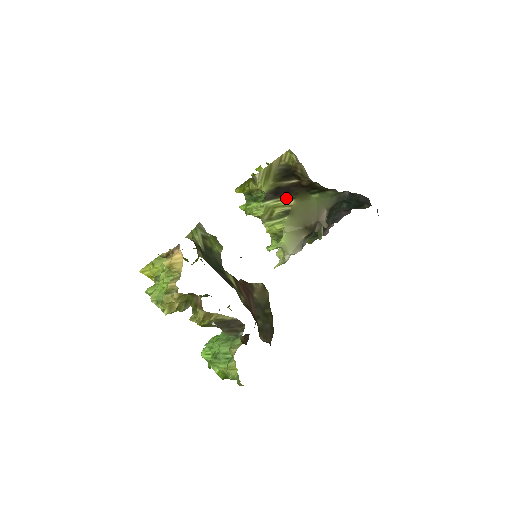
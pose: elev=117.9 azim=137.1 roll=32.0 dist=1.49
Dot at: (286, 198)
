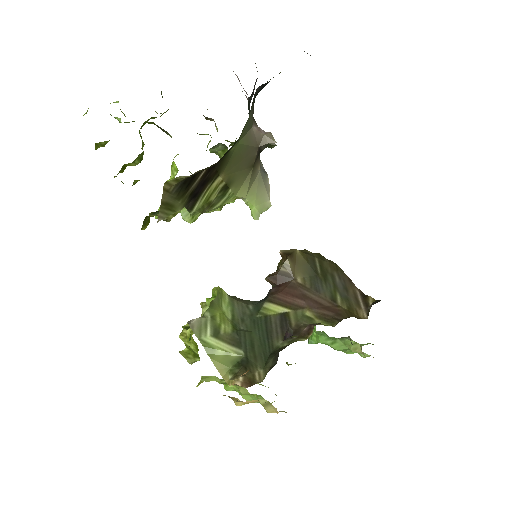
Dot at: (209, 185)
